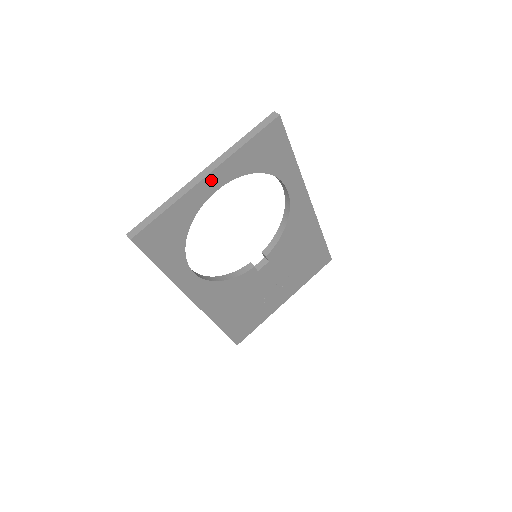
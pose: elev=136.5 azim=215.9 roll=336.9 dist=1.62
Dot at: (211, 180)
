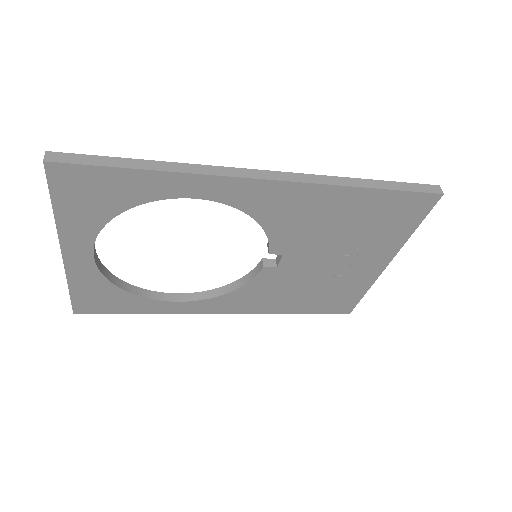
Dot at: (72, 253)
